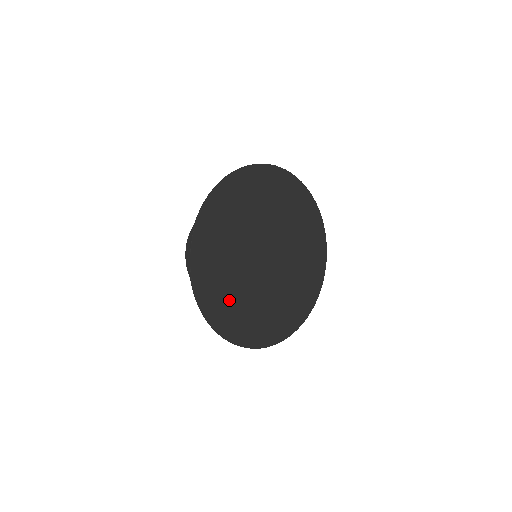
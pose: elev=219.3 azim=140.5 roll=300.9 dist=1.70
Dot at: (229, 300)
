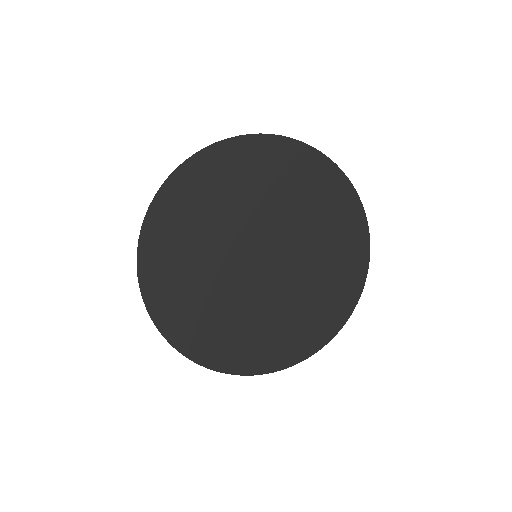
Dot at: (193, 306)
